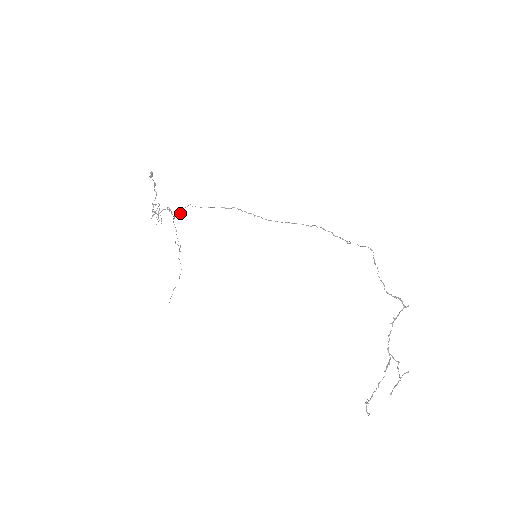
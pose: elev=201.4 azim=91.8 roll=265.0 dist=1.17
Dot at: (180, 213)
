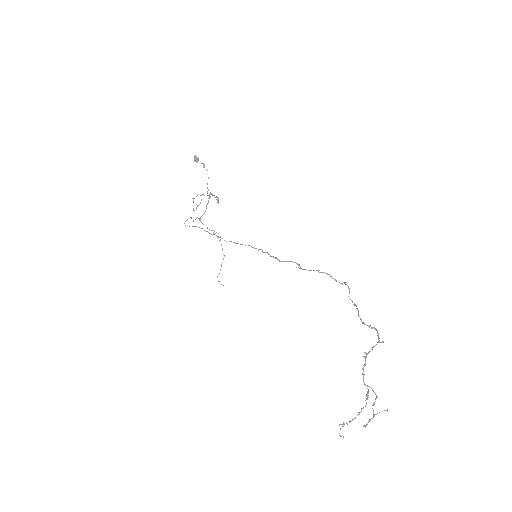
Dot at: occluded
